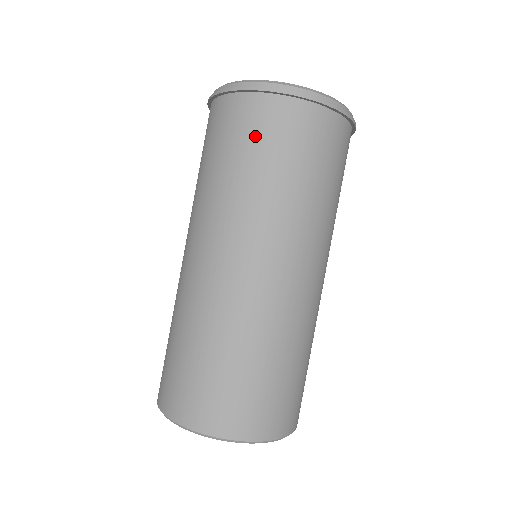
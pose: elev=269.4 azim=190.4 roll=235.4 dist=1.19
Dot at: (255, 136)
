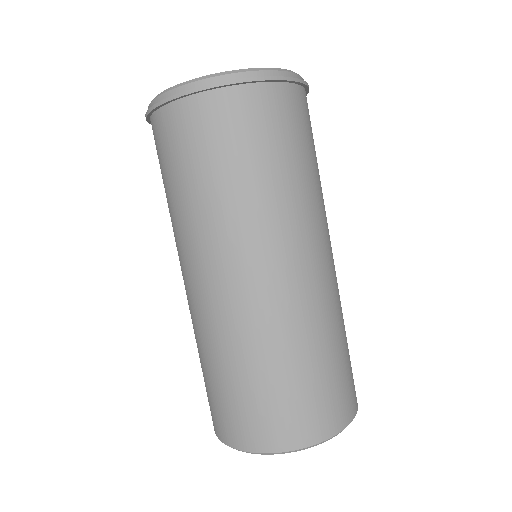
Dot at: (256, 133)
